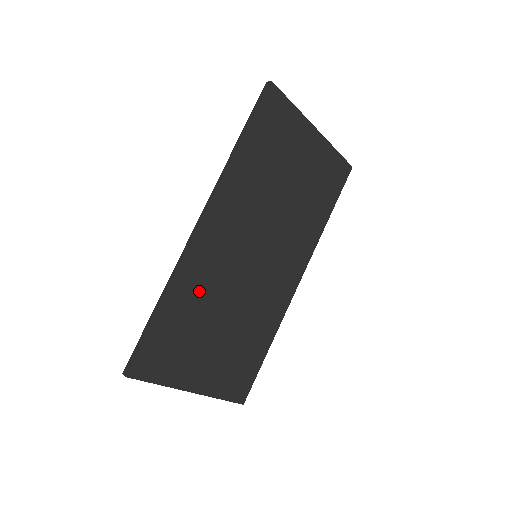
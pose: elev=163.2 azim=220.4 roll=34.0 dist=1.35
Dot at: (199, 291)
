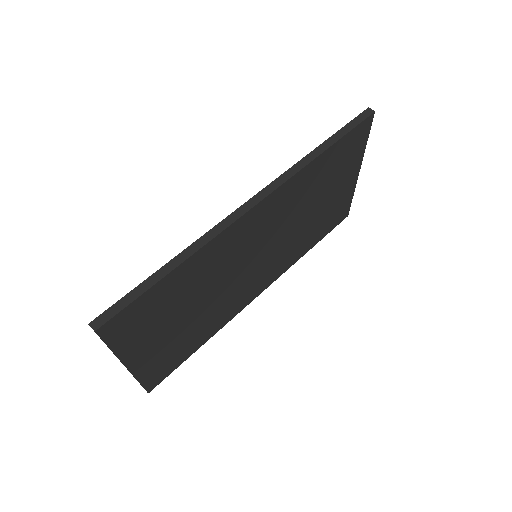
Dot at: (206, 268)
